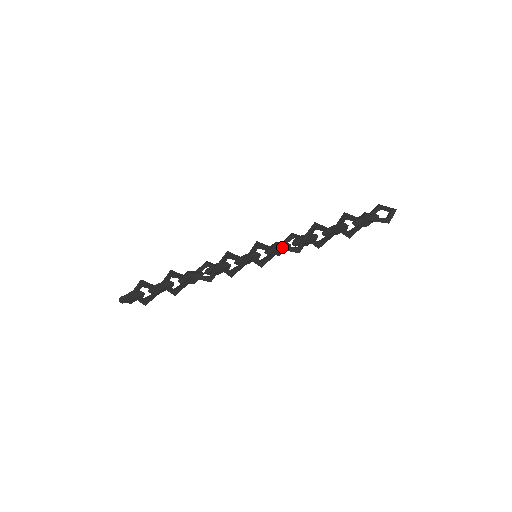
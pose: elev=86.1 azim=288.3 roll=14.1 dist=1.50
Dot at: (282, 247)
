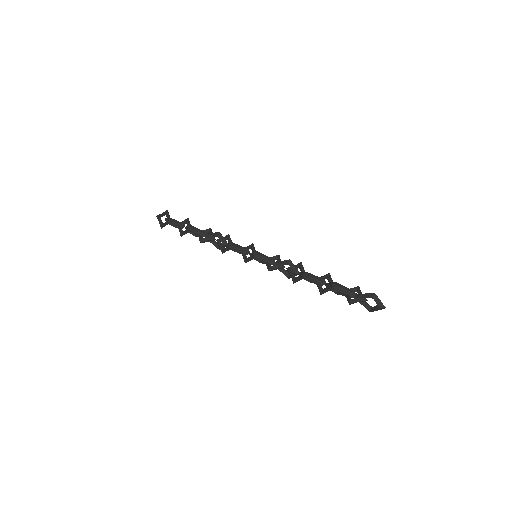
Dot at: (280, 260)
